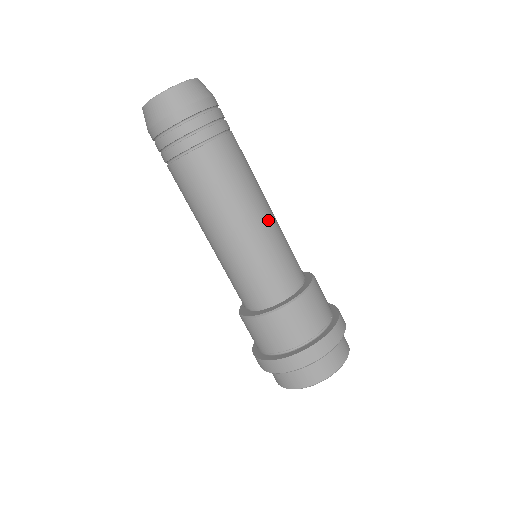
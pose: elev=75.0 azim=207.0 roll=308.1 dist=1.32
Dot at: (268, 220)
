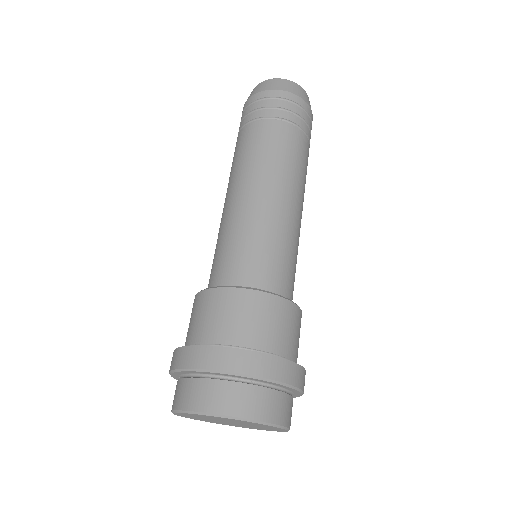
Dot at: (298, 221)
